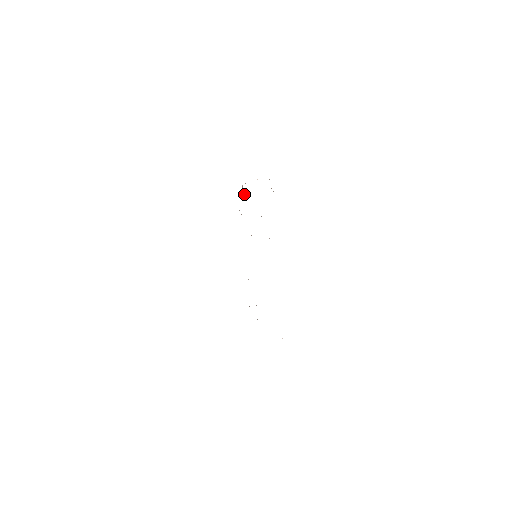
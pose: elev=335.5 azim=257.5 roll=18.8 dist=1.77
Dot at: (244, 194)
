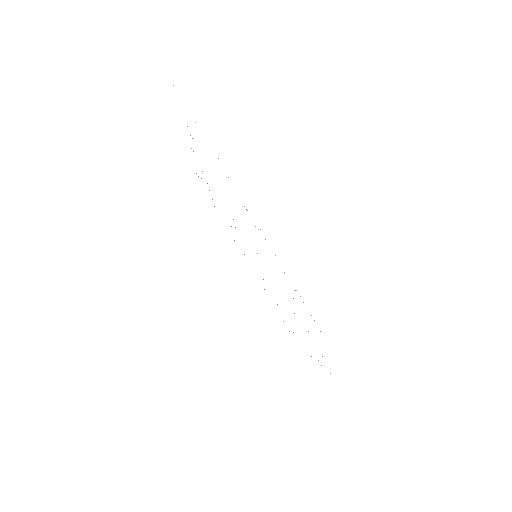
Dot at: occluded
